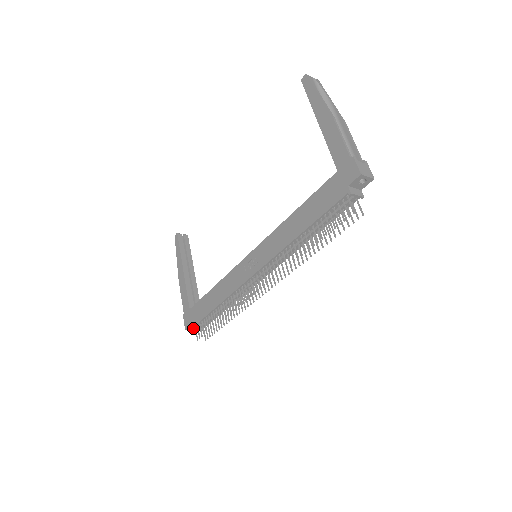
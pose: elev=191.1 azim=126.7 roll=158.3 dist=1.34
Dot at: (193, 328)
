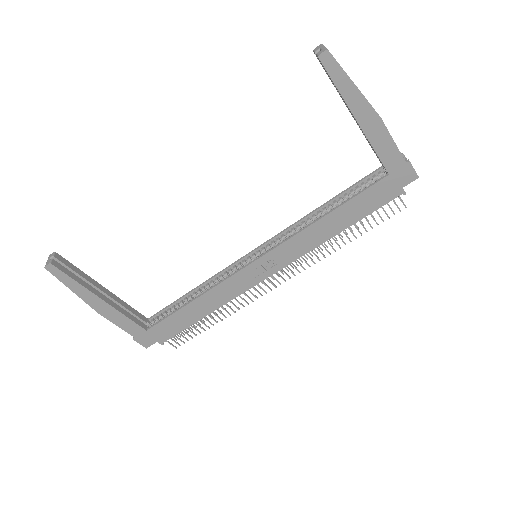
Dot at: (162, 342)
